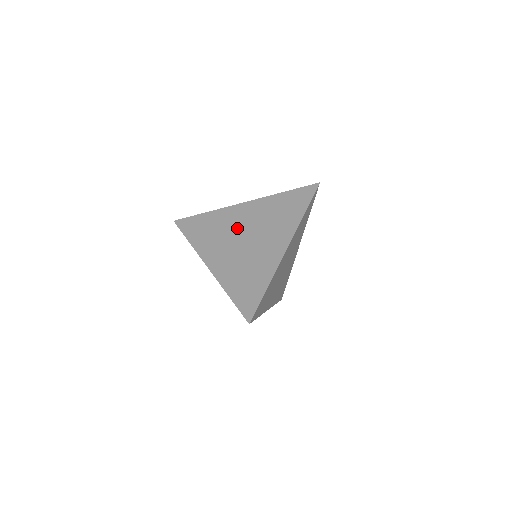
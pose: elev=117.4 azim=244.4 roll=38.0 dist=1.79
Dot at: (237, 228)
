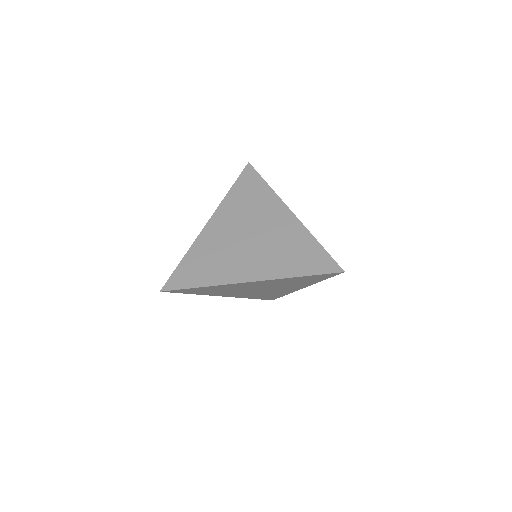
Dot at: (231, 239)
